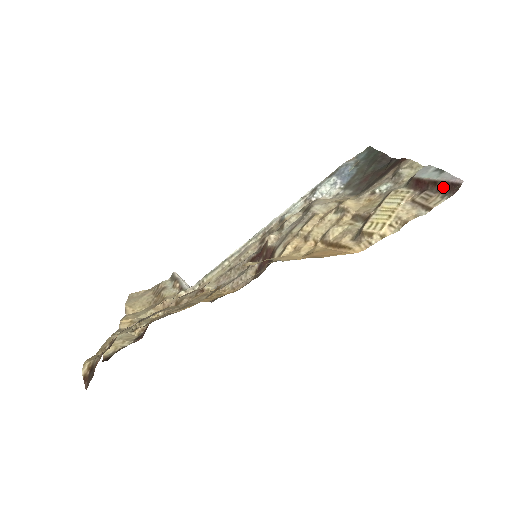
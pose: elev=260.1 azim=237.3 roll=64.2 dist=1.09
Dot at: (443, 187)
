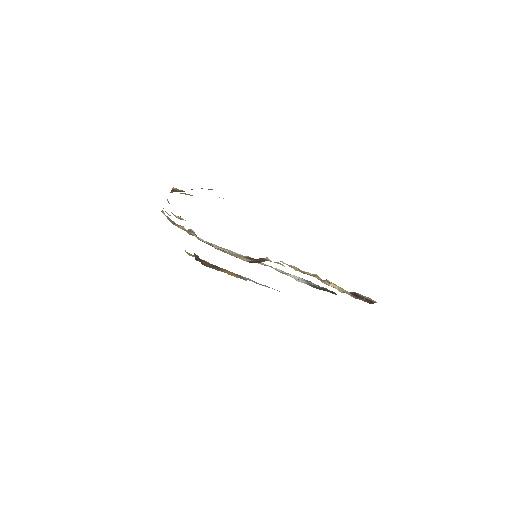
Dot at: (367, 300)
